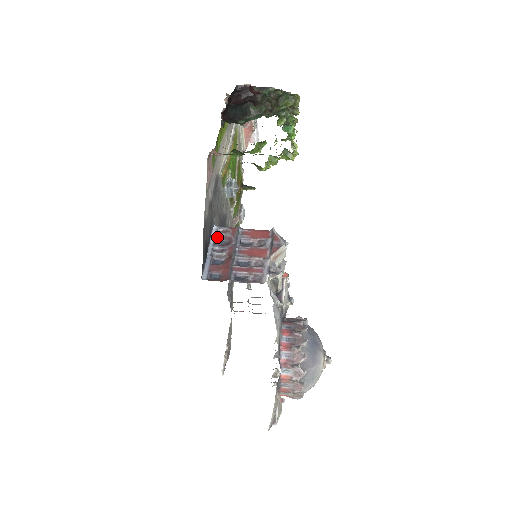
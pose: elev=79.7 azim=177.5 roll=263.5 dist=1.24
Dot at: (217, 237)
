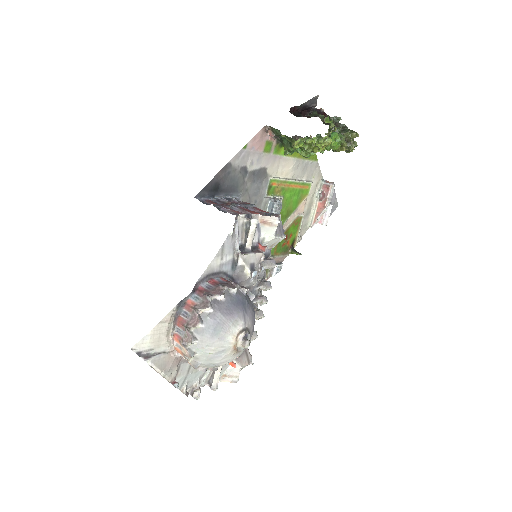
Dot at: (233, 201)
